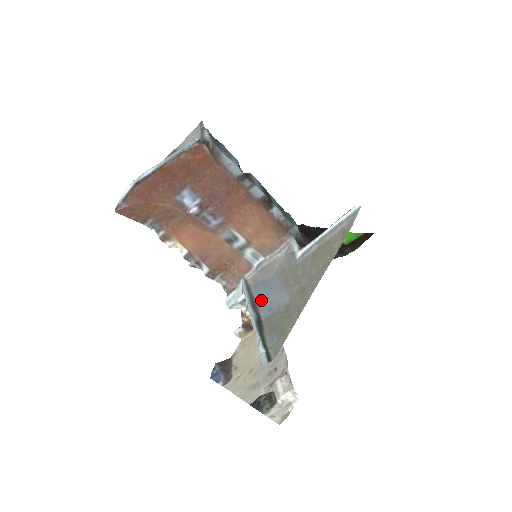
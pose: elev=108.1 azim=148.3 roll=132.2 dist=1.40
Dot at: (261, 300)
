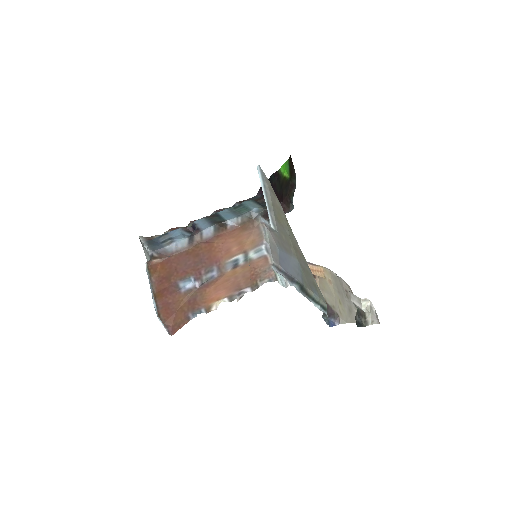
Dot at: (290, 272)
